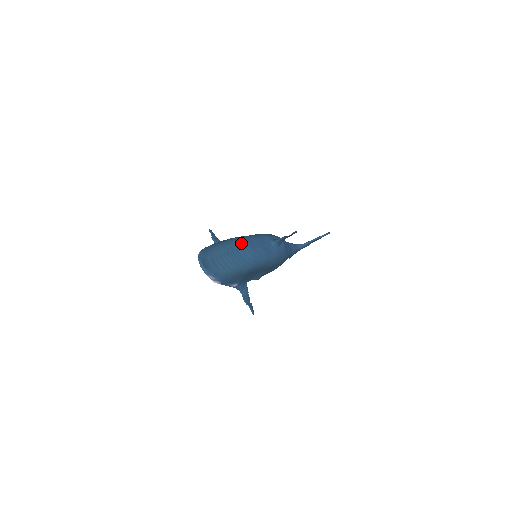
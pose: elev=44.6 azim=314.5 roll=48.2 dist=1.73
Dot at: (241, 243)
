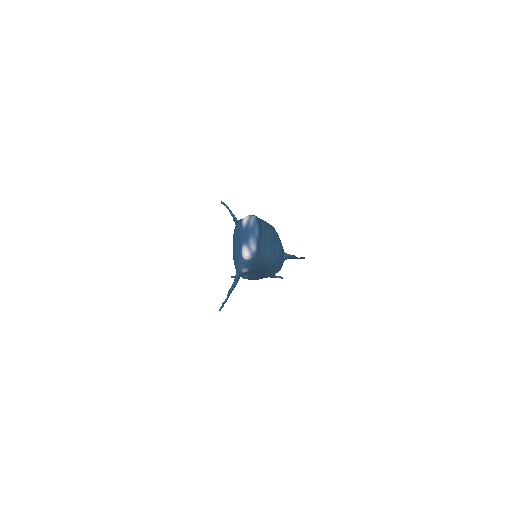
Dot at: (277, 235)
